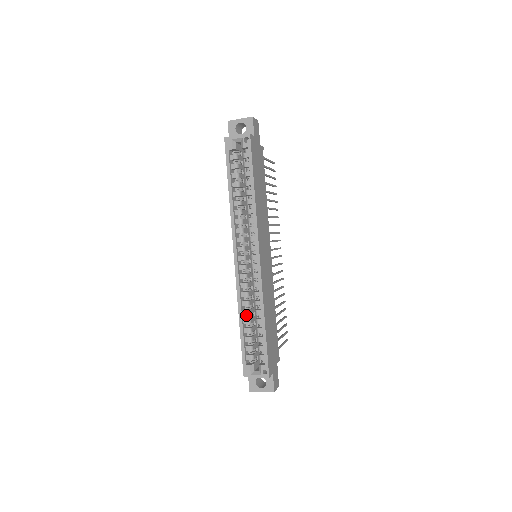
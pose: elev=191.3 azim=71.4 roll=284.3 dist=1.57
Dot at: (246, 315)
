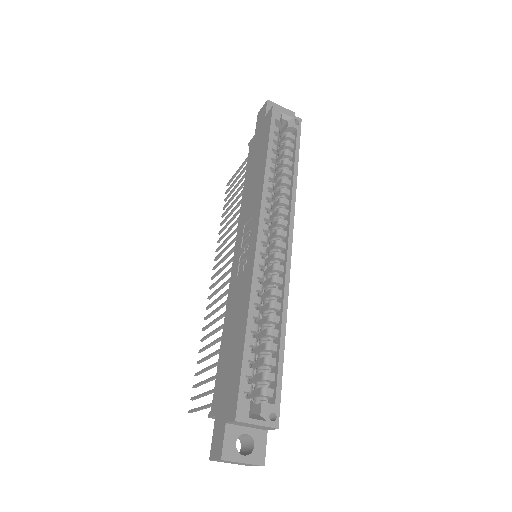
Dot at: (253, 319)
